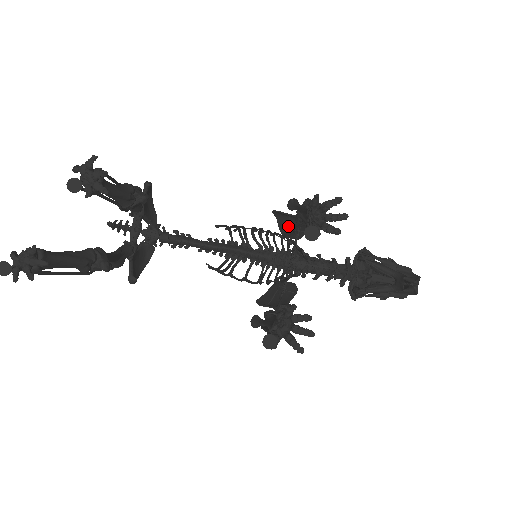
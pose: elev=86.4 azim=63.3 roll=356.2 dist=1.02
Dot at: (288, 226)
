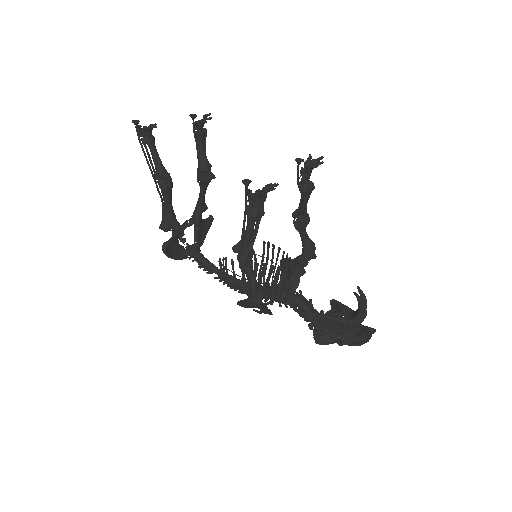
Dot at: occluded
